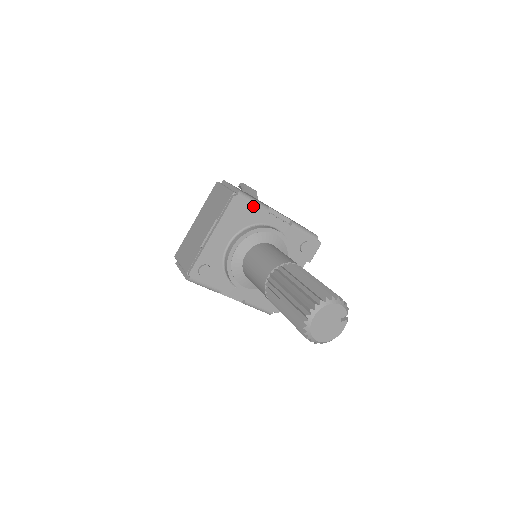
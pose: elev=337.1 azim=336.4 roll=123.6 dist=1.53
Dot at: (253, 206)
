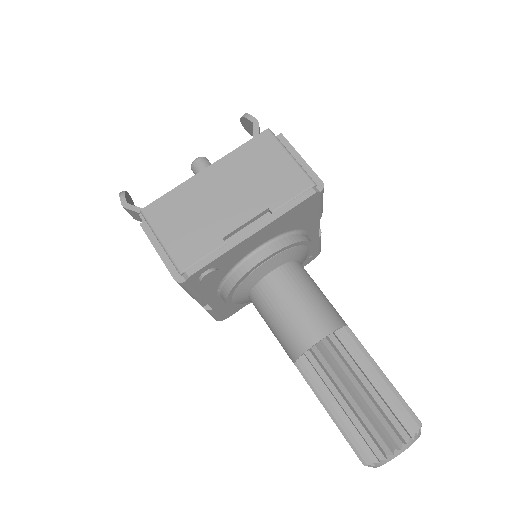
Dot at: (317, 209)
